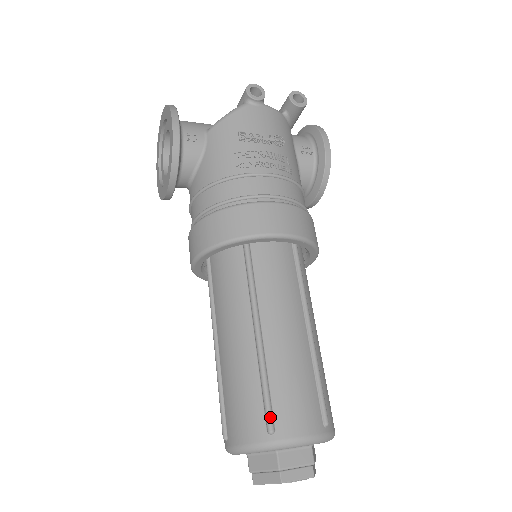
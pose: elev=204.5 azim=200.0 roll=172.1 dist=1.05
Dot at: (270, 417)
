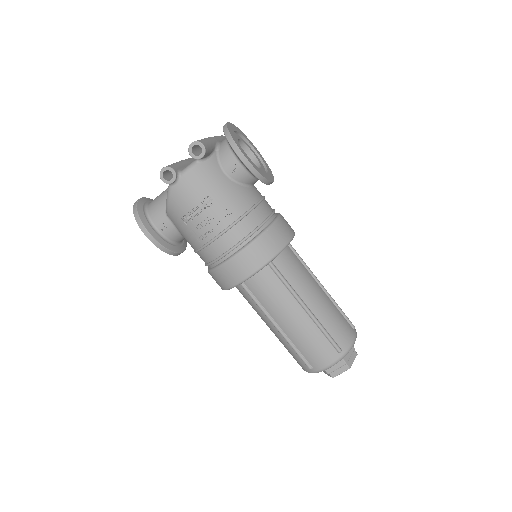
Dot at: (306, 364)
